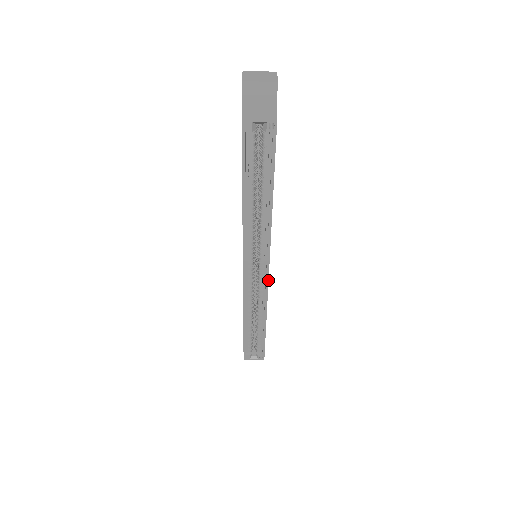
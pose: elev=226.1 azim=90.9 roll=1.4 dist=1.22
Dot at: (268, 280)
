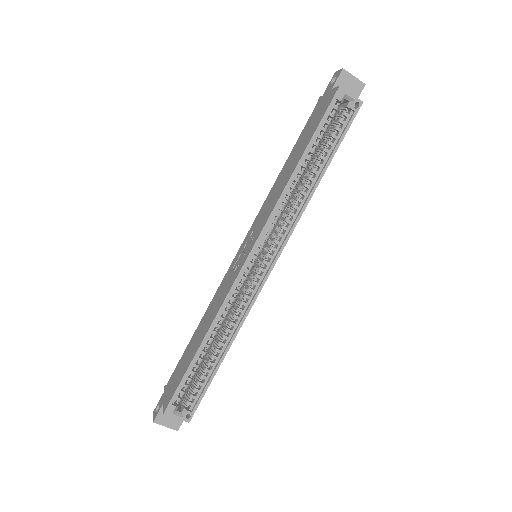
Dot at: (266, 279)
